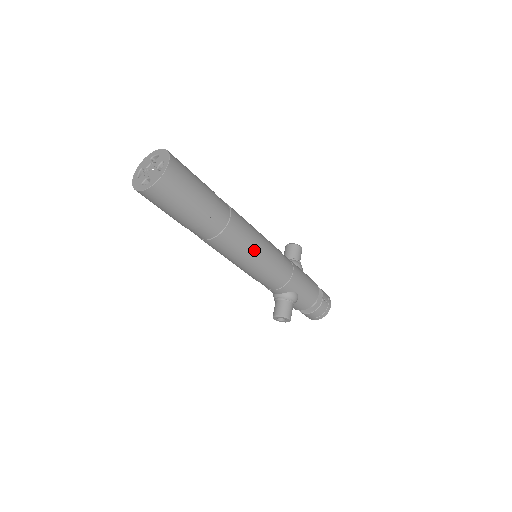
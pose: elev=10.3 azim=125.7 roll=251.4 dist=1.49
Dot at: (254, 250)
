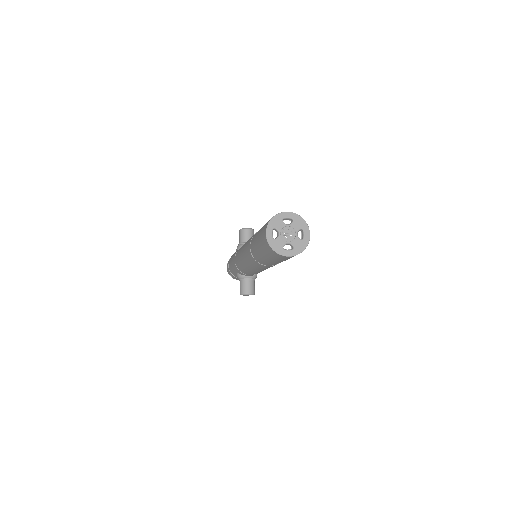
Dot at: occluded
